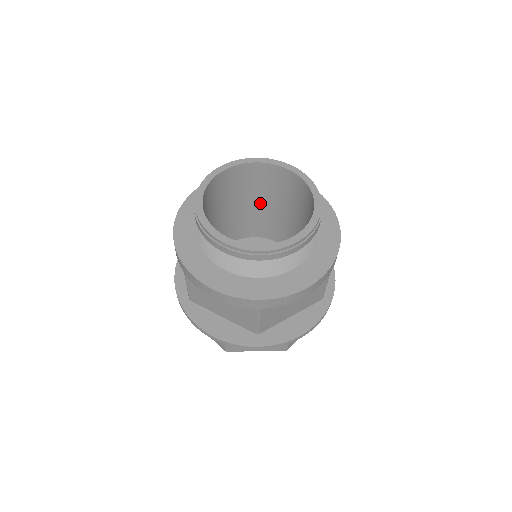
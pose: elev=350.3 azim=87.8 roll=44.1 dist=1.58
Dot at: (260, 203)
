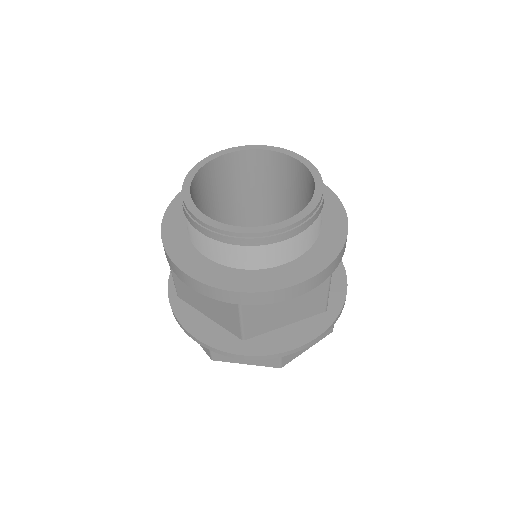
Dot at: (268, 200)
